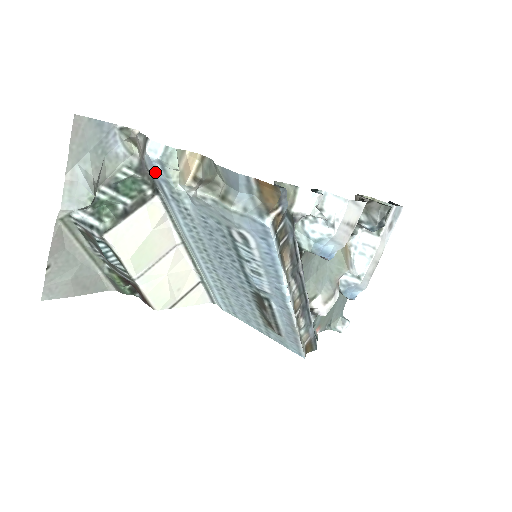
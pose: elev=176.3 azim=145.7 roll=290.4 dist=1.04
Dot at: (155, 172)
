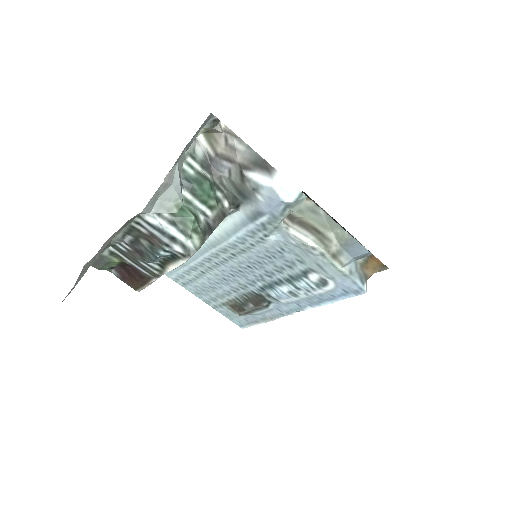
Dot at: (271, 206)
